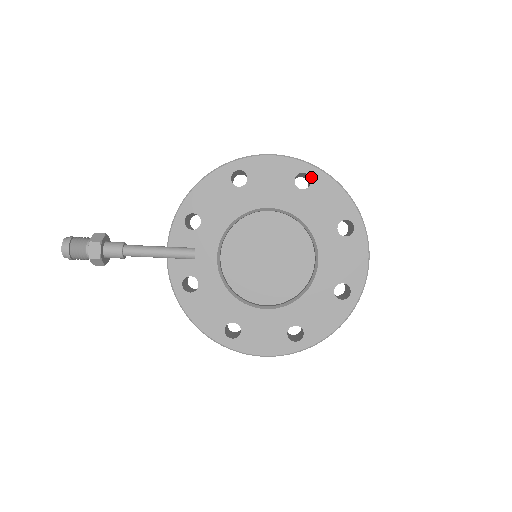
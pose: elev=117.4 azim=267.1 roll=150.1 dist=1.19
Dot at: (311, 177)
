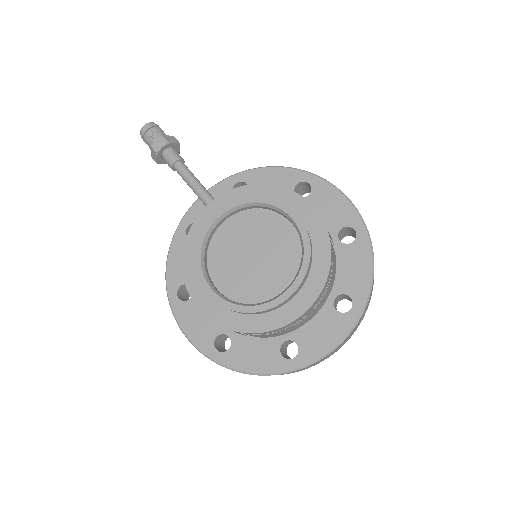
Dot at: (357, 238)
